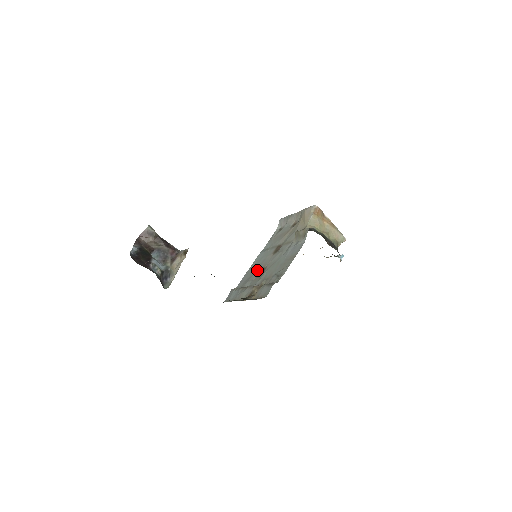
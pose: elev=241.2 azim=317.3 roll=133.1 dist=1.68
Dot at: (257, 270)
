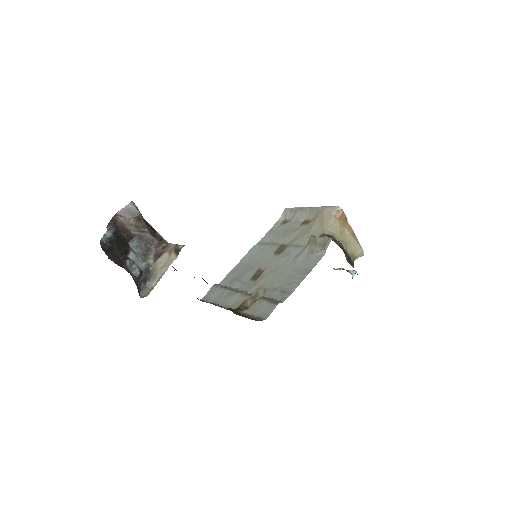
Dot at: (251, 270)
